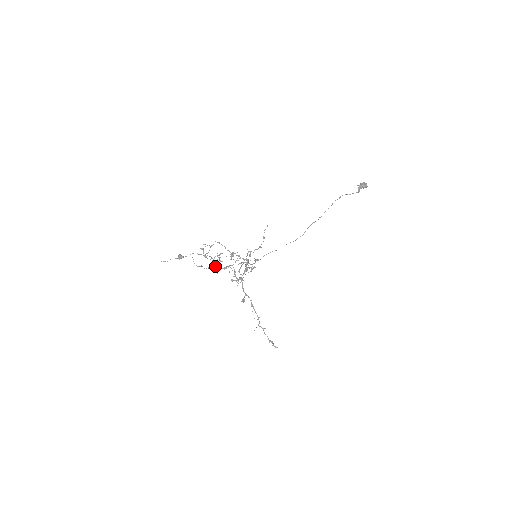
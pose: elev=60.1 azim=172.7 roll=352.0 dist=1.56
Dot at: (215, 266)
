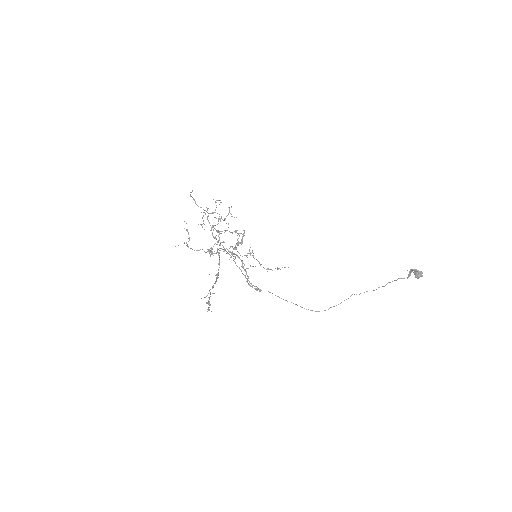
Dot at: (207, 212)
